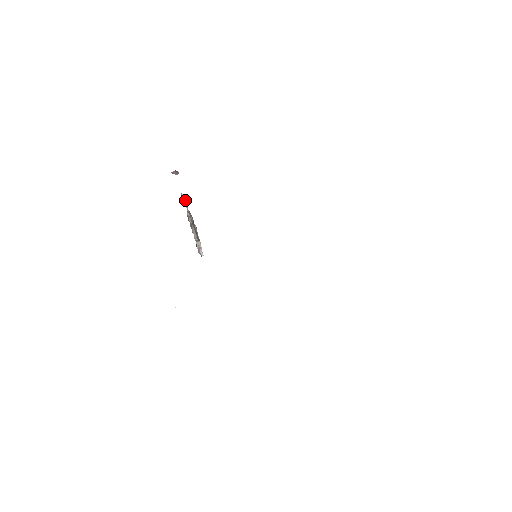
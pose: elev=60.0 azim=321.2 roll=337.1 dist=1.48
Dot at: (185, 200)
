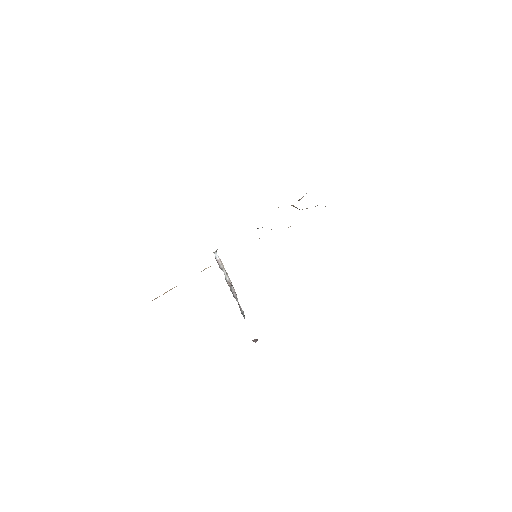
Dot at: (242, 310)
